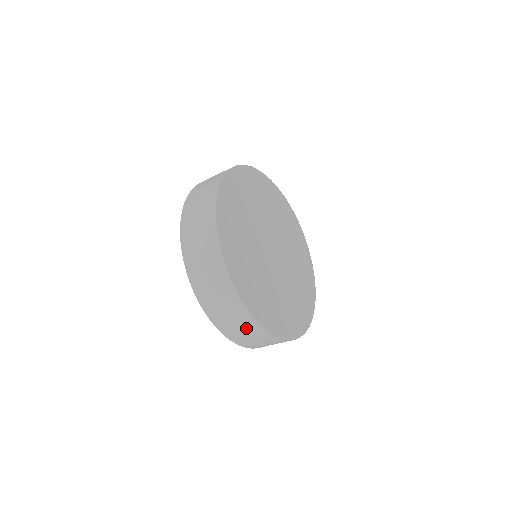
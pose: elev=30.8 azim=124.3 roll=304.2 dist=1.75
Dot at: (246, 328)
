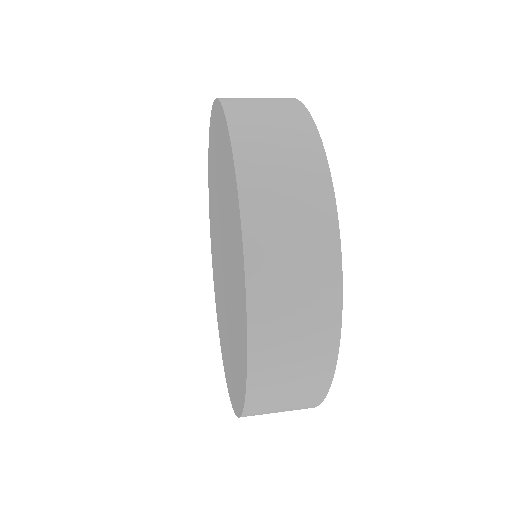
Dot at: (299, 394)
